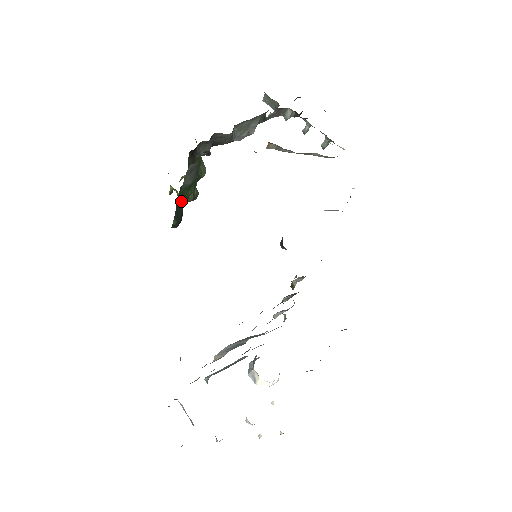
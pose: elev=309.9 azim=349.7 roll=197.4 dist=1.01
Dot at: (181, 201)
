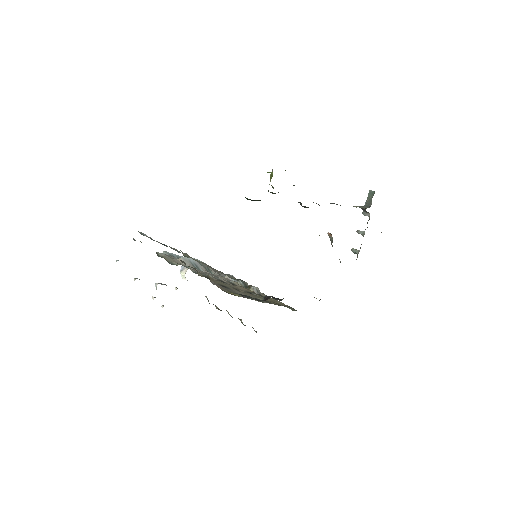
Dot at: occluded
